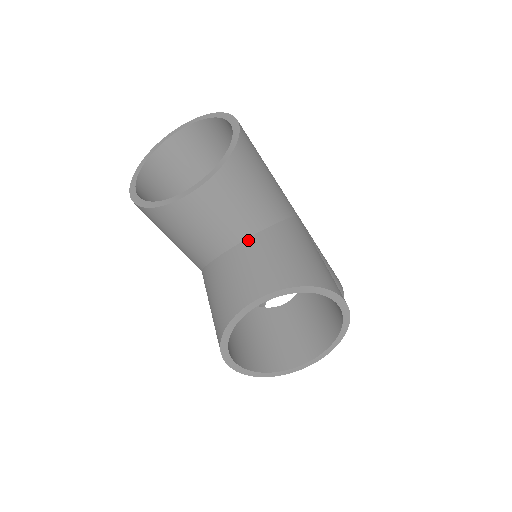
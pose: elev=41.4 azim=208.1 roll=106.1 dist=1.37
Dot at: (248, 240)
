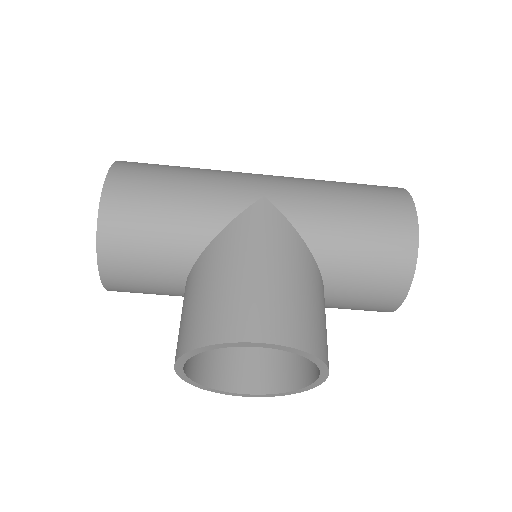
Dot at: (186, 282)
